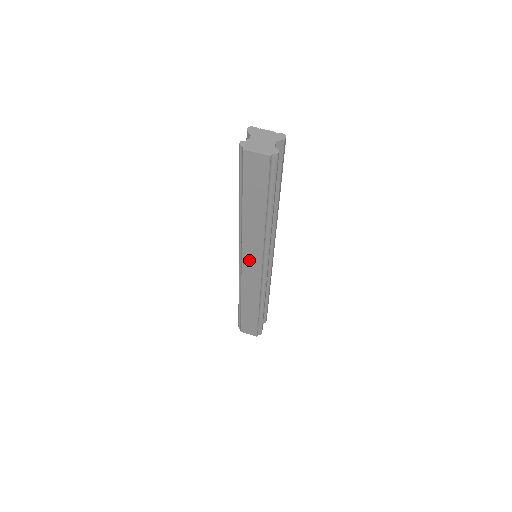
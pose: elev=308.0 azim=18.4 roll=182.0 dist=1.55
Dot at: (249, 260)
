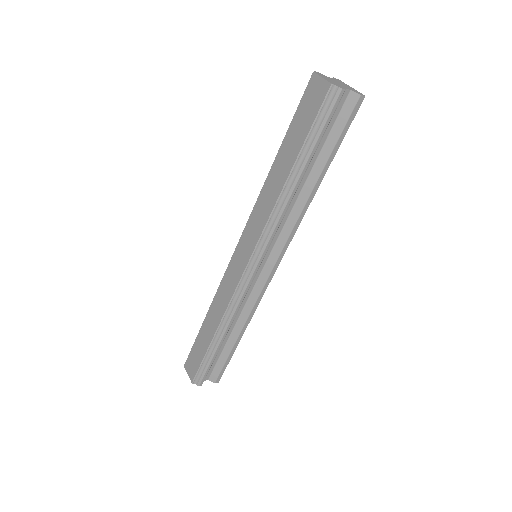
Dot at: (244, 244)
